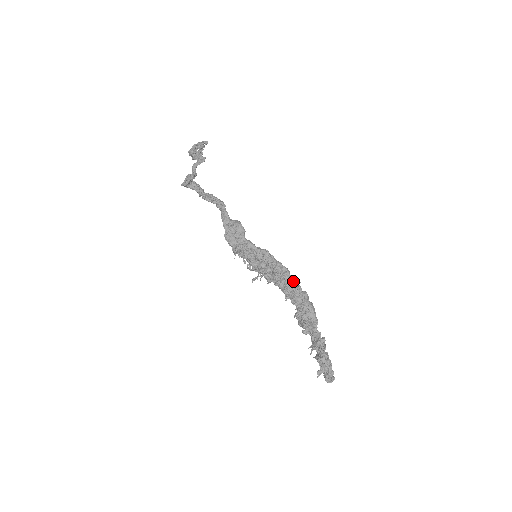
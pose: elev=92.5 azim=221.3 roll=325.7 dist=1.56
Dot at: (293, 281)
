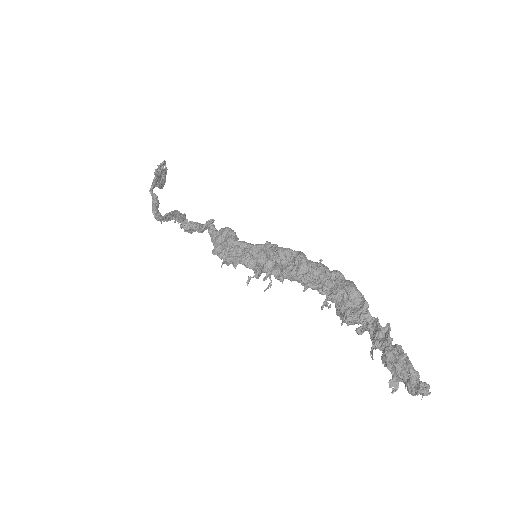
Dot at: (310, 262)
